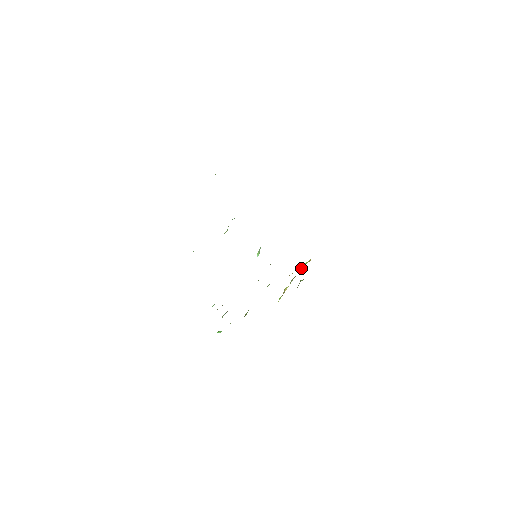
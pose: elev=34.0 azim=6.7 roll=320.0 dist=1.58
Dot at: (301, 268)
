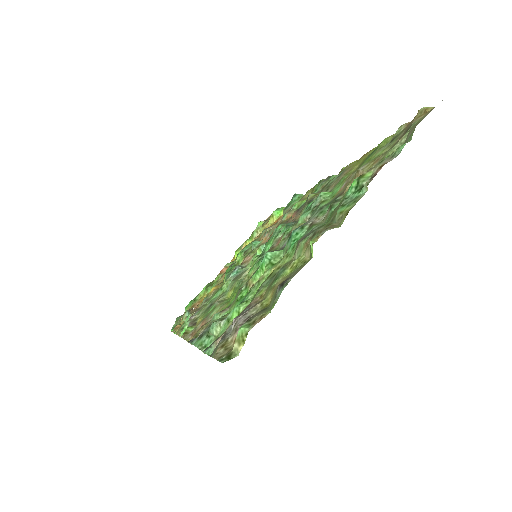
Dot at: (271, 217)
